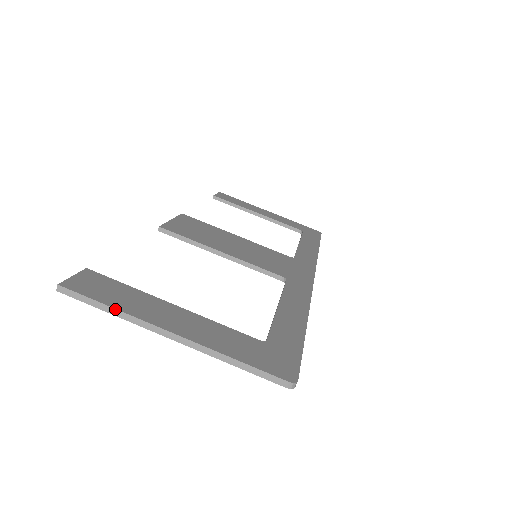
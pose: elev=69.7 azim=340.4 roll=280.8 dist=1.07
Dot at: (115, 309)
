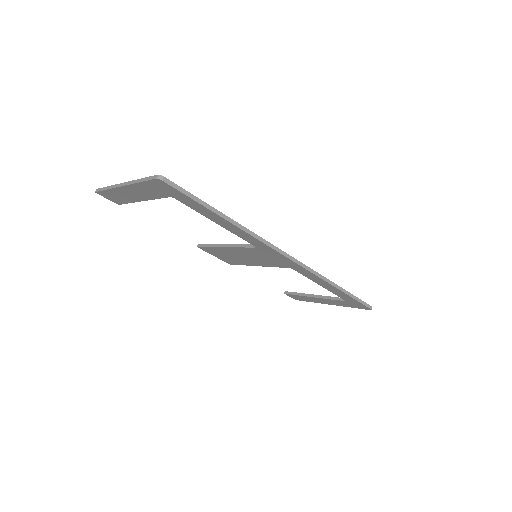
Dot at: (109, 186)
